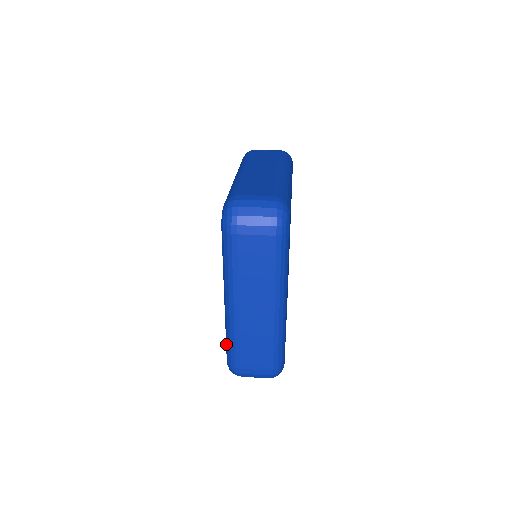
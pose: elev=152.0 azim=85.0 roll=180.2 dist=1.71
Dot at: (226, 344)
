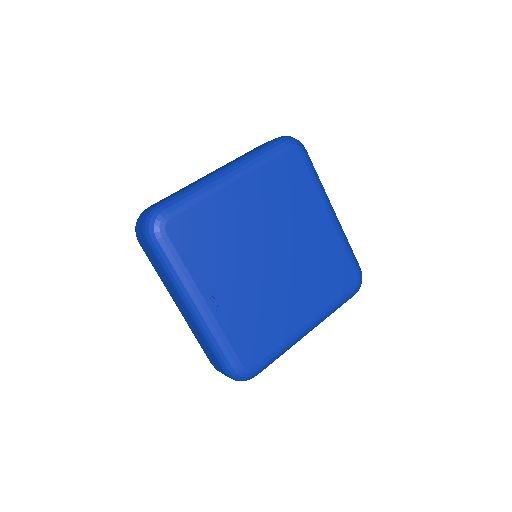
Dot at: occluded
